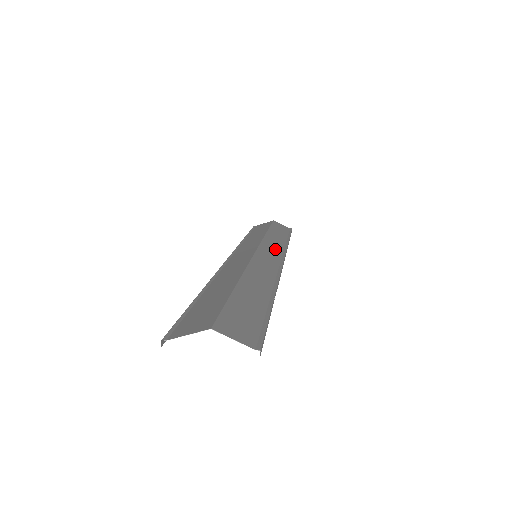
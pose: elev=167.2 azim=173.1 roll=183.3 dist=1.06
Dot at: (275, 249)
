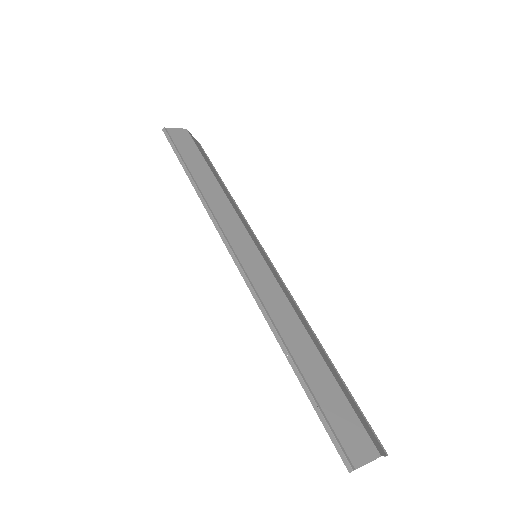
Dot at: (250, 231)
